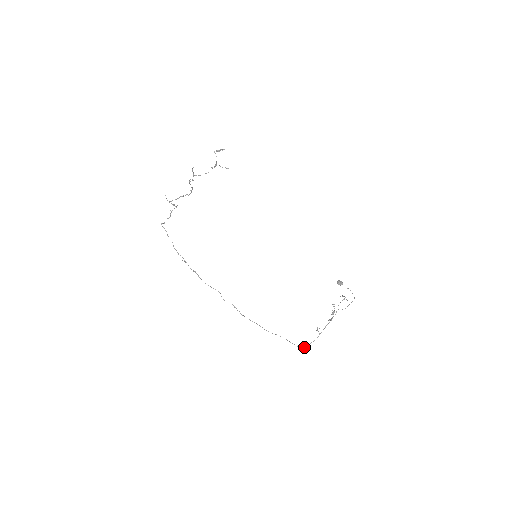
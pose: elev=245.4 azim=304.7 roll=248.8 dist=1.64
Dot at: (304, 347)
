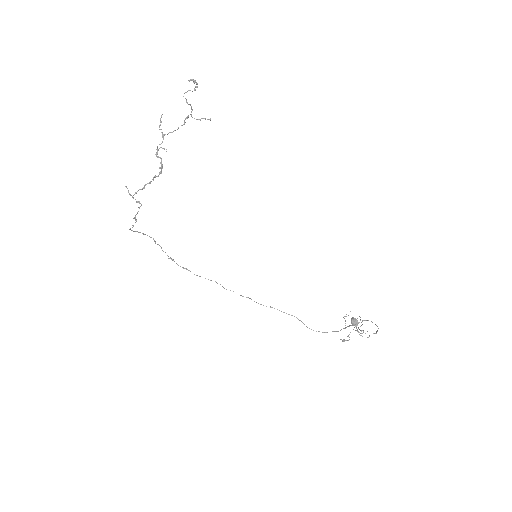
Dot at: occluded
